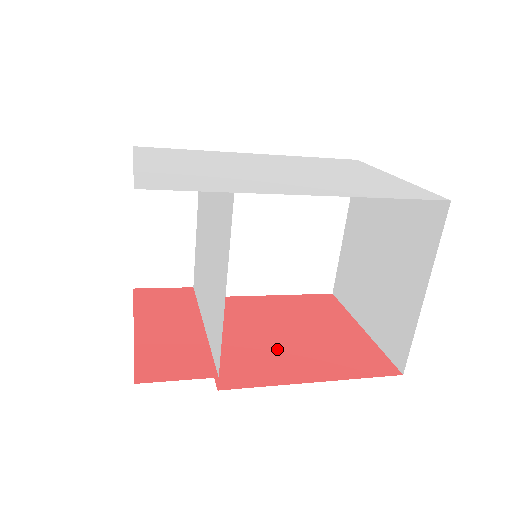
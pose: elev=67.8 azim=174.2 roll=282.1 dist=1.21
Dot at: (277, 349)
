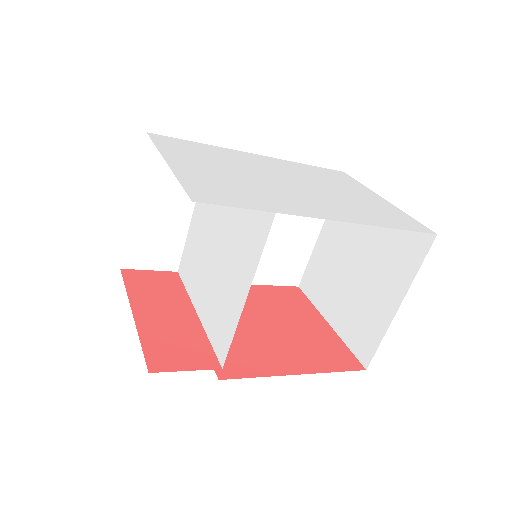
Dot at: (262, 340)
